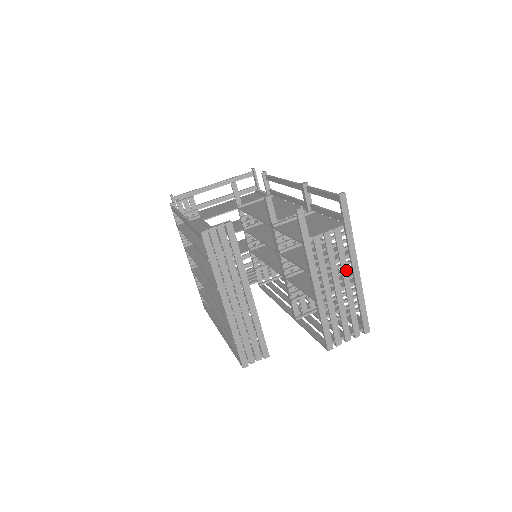
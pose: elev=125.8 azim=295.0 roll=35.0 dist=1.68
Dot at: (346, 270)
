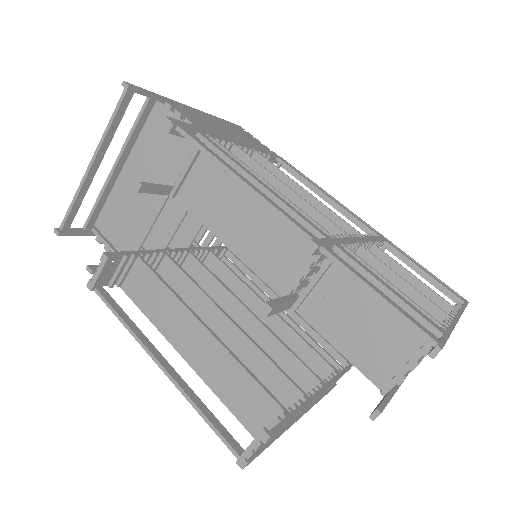
Dot at: occluded
